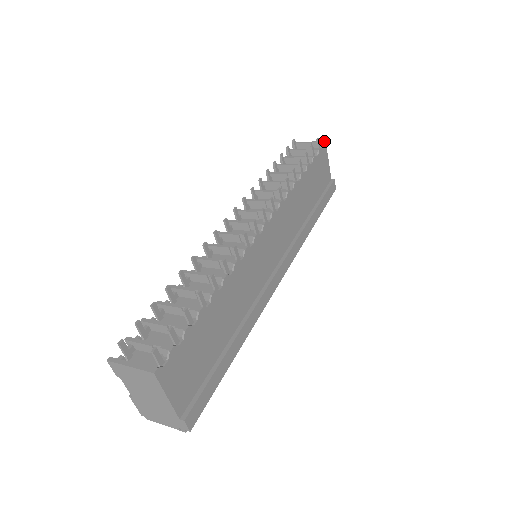
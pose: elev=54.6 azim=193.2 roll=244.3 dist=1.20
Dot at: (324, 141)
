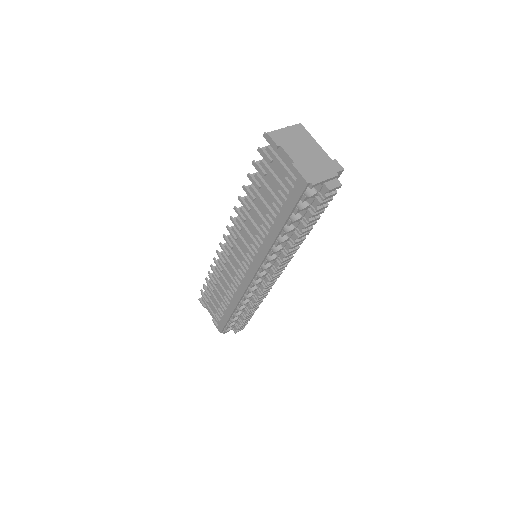
Dot at: occluded
